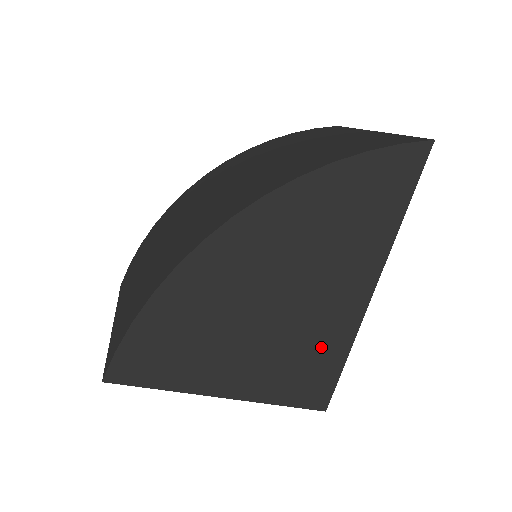
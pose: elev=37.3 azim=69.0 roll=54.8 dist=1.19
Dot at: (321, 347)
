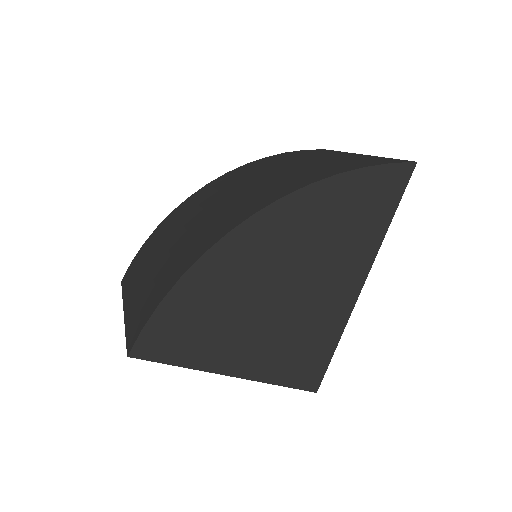
Dot at: (317, 333)
